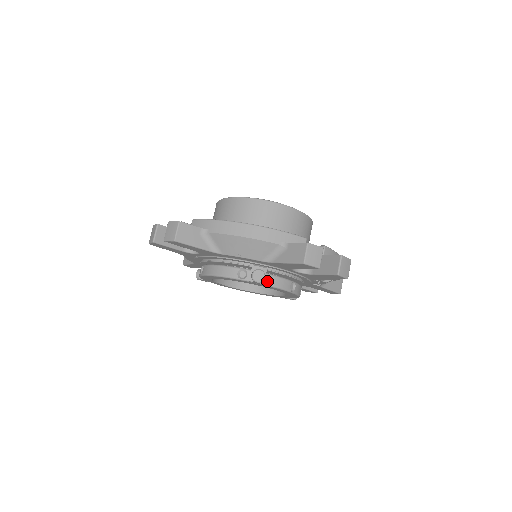
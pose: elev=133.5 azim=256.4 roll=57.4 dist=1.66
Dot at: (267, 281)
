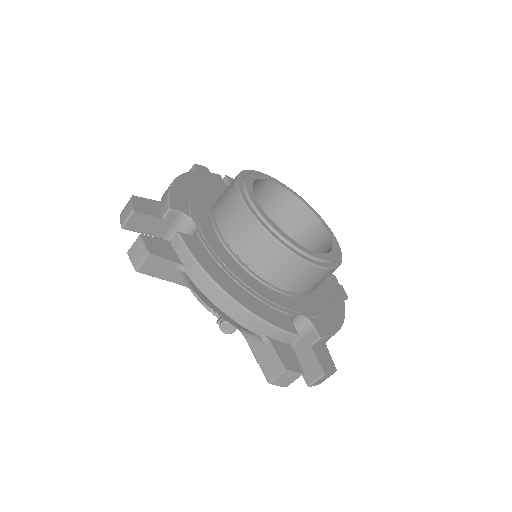
Dot at: occluded
